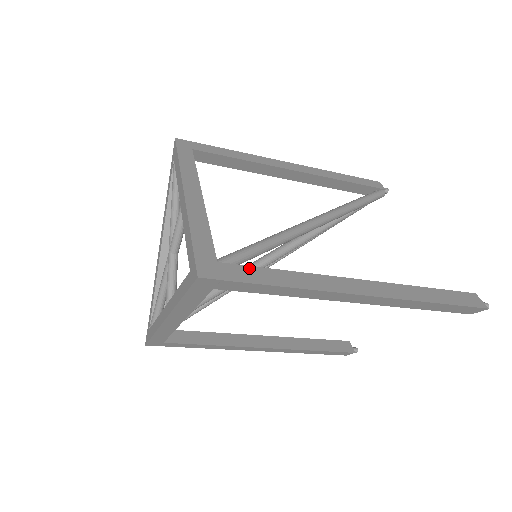
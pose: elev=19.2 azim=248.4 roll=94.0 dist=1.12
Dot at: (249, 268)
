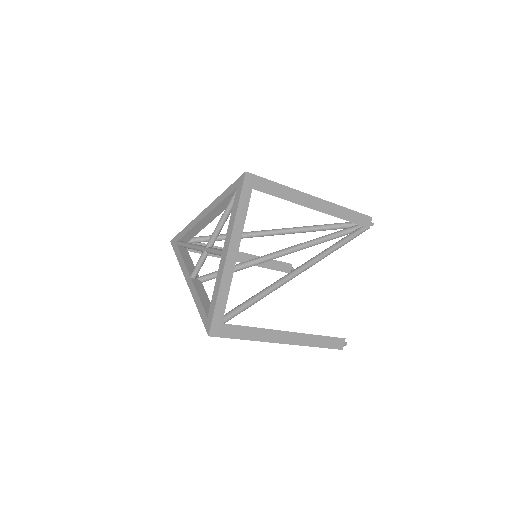
Dot at: (236, 327)
